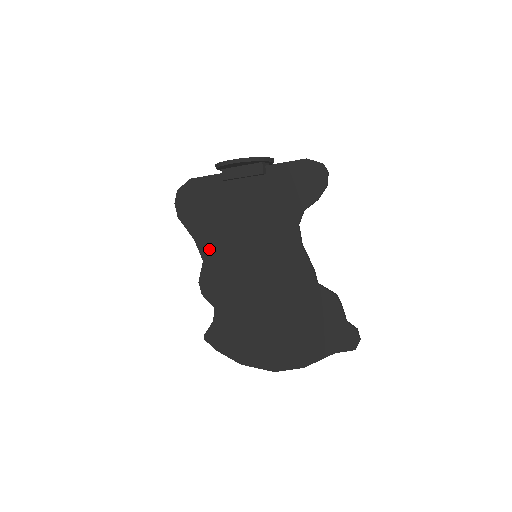
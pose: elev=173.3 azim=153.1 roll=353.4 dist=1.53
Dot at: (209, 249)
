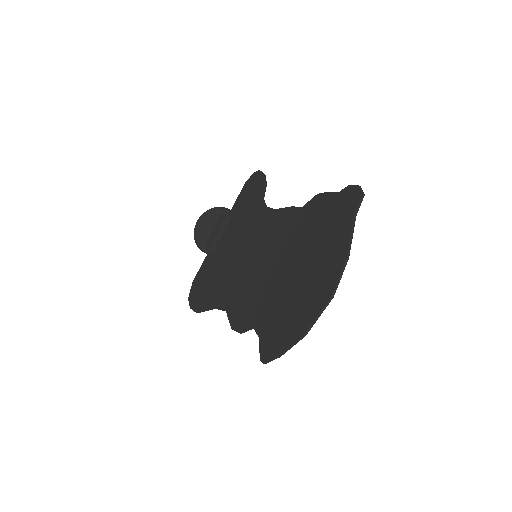
Dot at: (225, 298)
